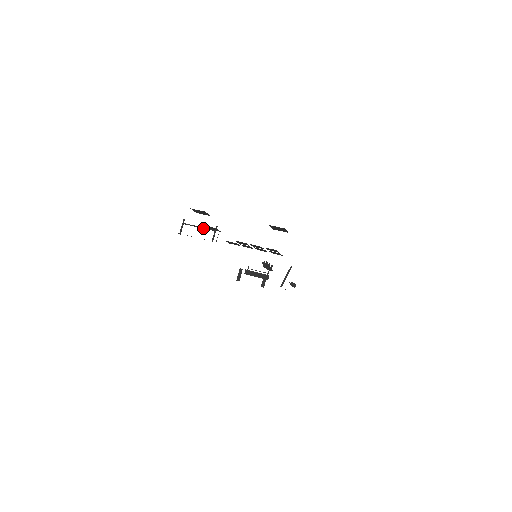
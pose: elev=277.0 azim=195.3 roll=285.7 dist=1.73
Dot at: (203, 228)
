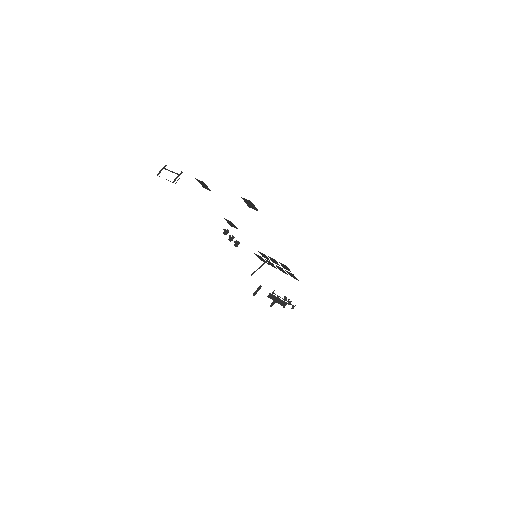
Dot at: (173, 172)
